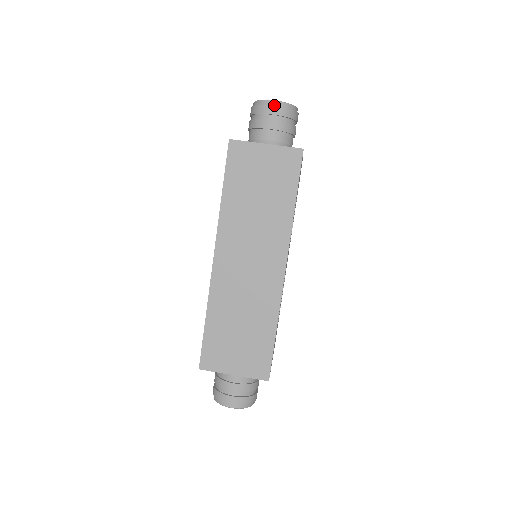
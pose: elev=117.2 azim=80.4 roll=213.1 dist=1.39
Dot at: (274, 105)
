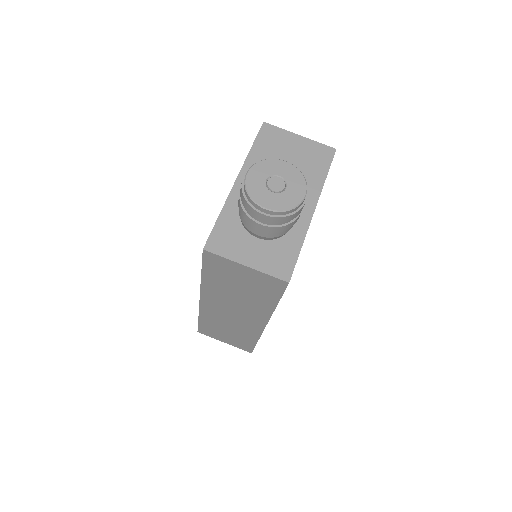
Dot at: (264, 215)
